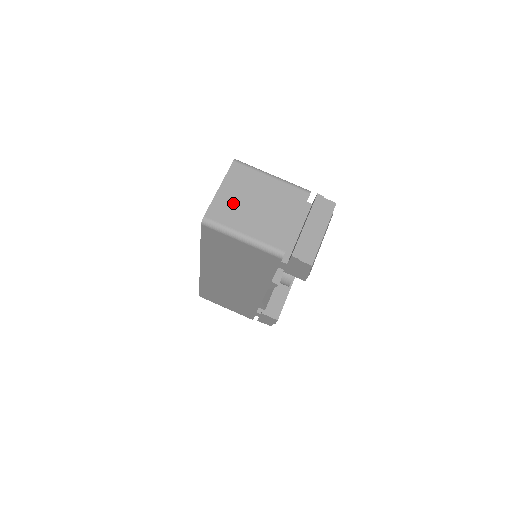
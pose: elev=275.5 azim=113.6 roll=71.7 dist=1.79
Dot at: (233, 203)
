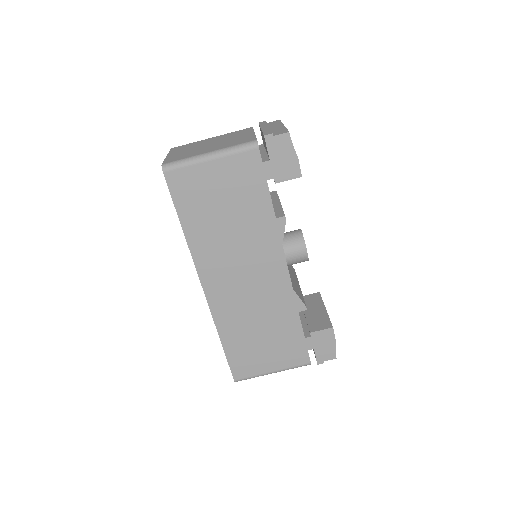
Dot at: (186, 152)
